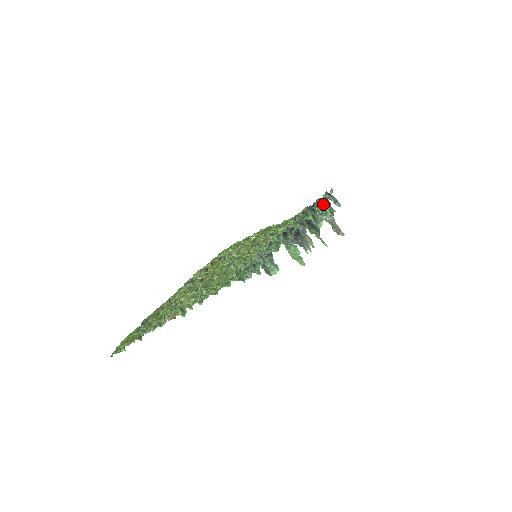
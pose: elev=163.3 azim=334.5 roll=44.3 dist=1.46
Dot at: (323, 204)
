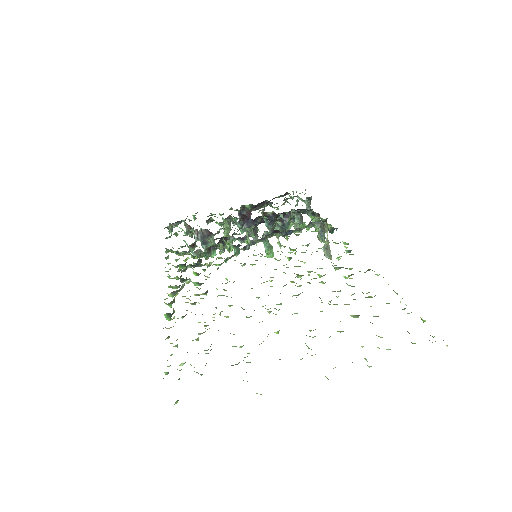
Dot at: (322, 218)
